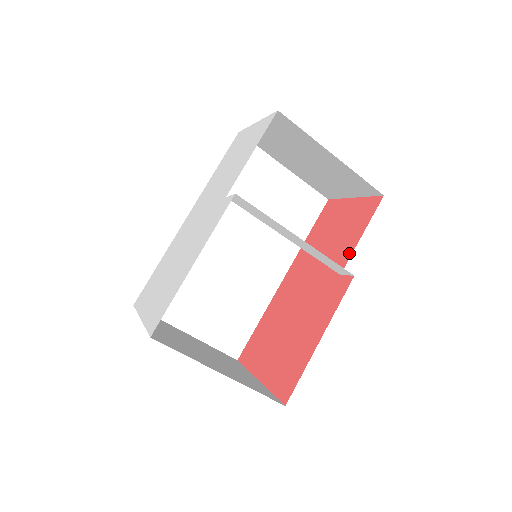
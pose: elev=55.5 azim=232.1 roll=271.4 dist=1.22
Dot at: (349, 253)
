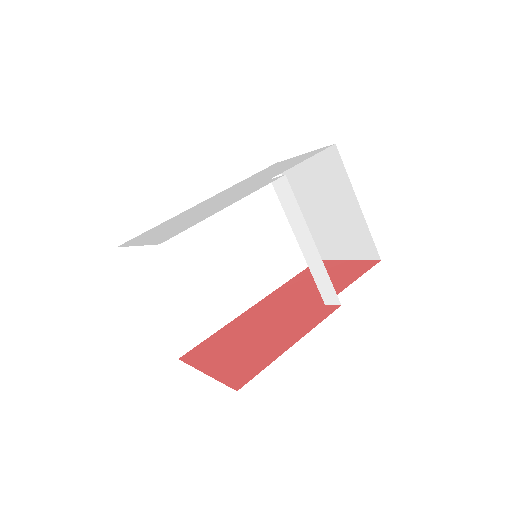
Dot at: (337, 291)
